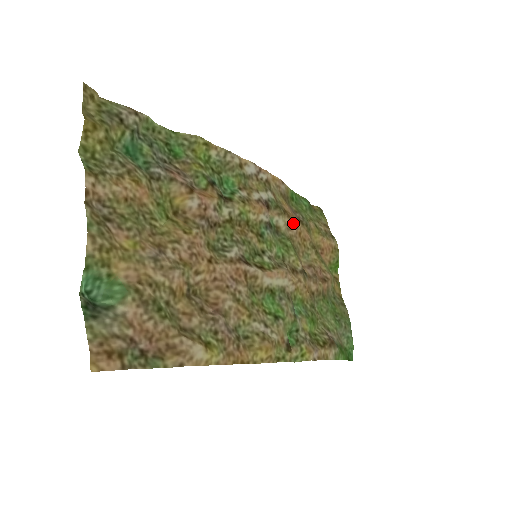
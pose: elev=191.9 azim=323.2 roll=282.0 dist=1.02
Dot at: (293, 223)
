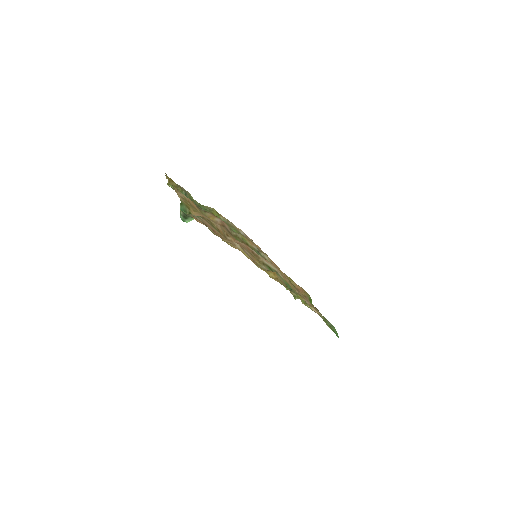
Dot at: (273, 263)
